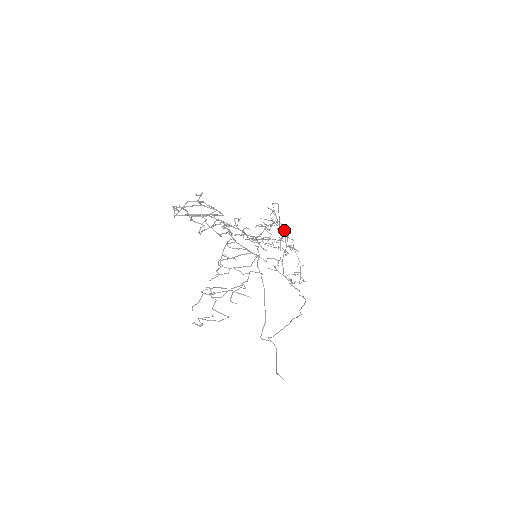
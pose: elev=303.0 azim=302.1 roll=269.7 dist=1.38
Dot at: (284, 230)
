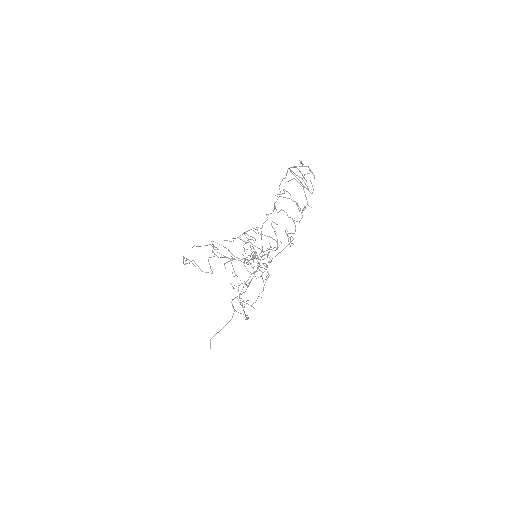
Dot at: occluded
